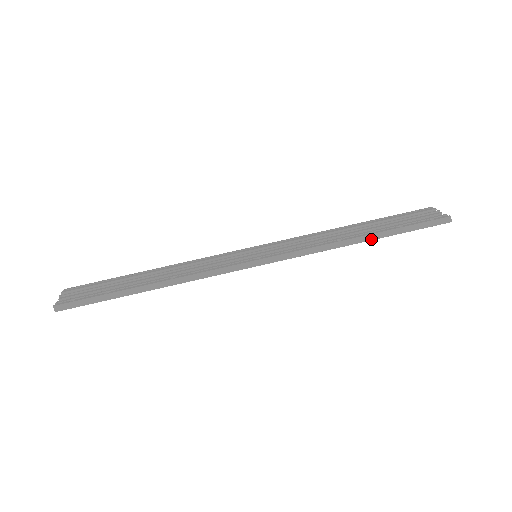
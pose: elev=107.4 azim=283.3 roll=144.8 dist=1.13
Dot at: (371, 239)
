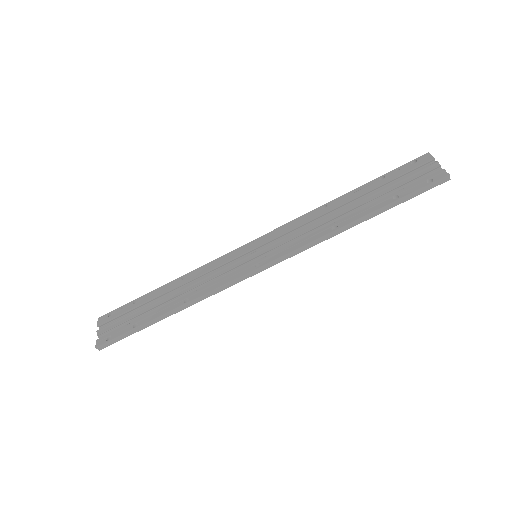
Dot at: (366, 220)
